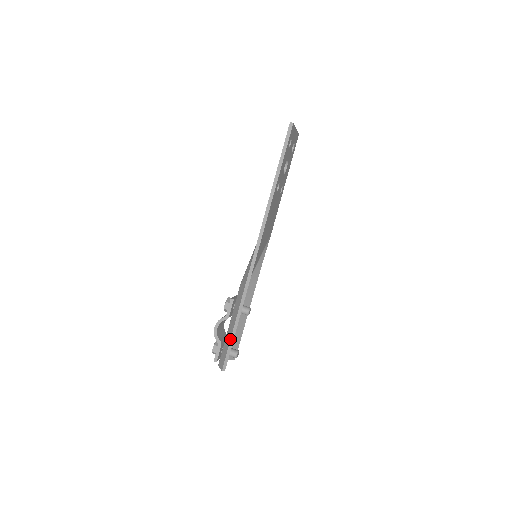
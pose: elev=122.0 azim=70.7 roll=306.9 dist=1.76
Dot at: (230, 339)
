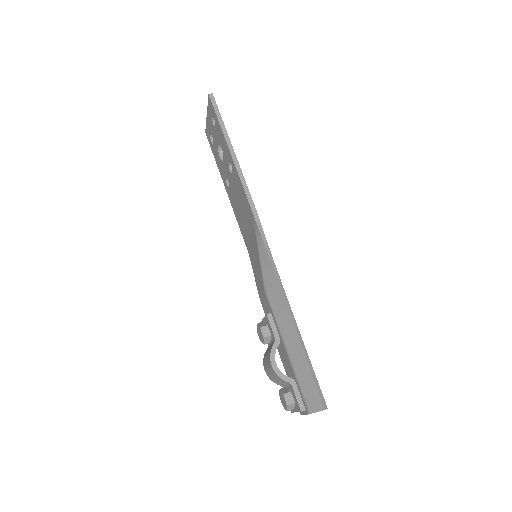
Dot at: (305, 358)
